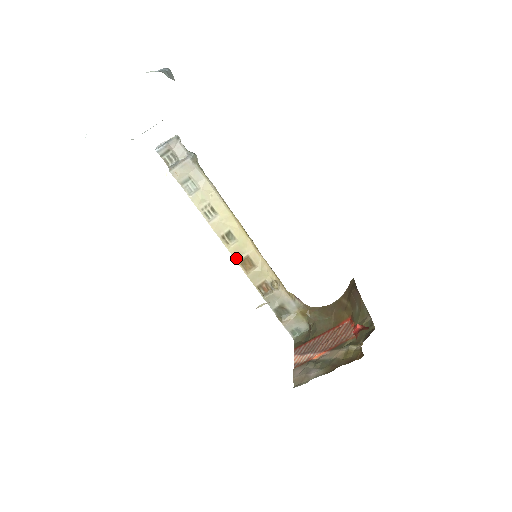
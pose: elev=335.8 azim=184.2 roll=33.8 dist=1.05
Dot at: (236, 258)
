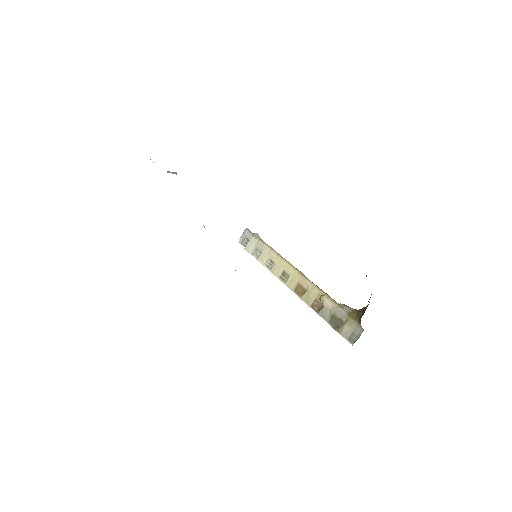
Dot at: (292, 289)
